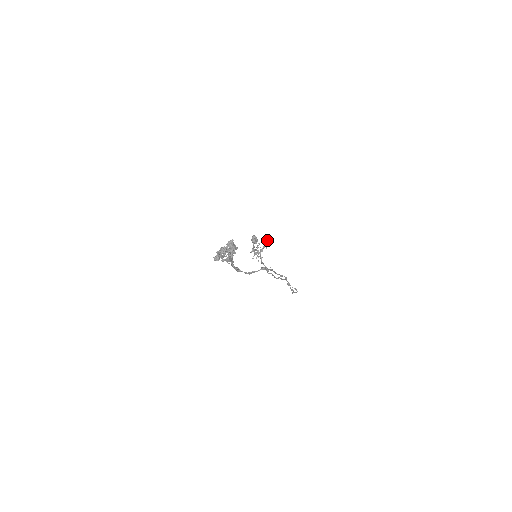
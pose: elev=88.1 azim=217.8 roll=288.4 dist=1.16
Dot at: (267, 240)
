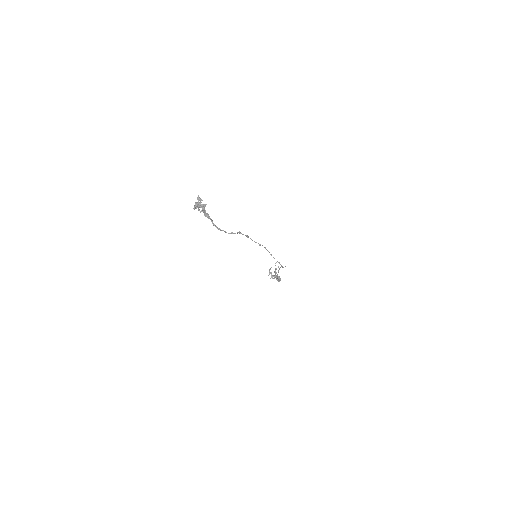
Dot at: occluded
